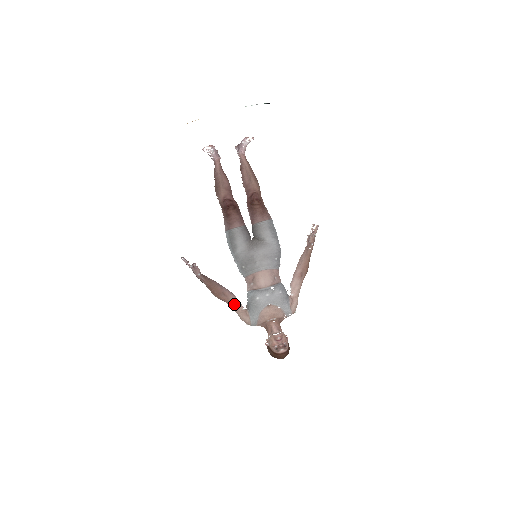
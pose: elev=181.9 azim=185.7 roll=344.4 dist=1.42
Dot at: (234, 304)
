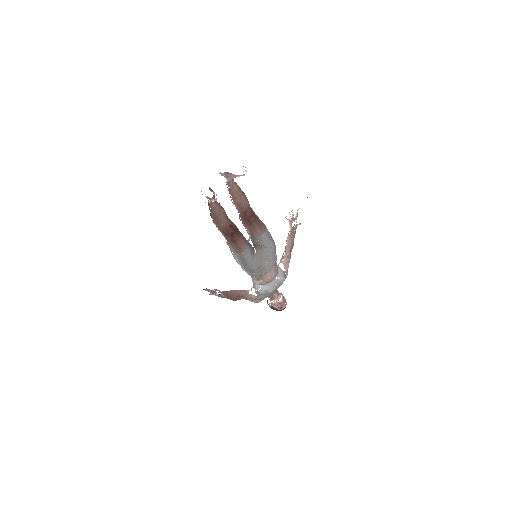
Dot at: (249, 298)
